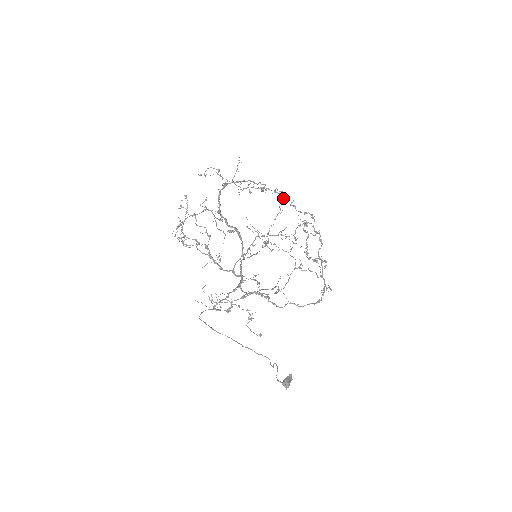
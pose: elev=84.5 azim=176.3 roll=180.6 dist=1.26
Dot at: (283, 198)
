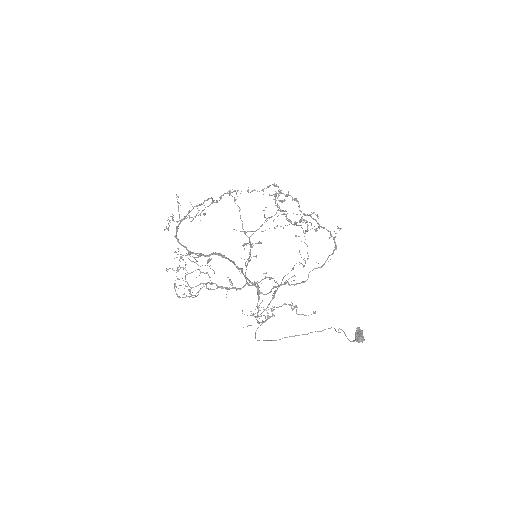
Dot at: (236, 194)
